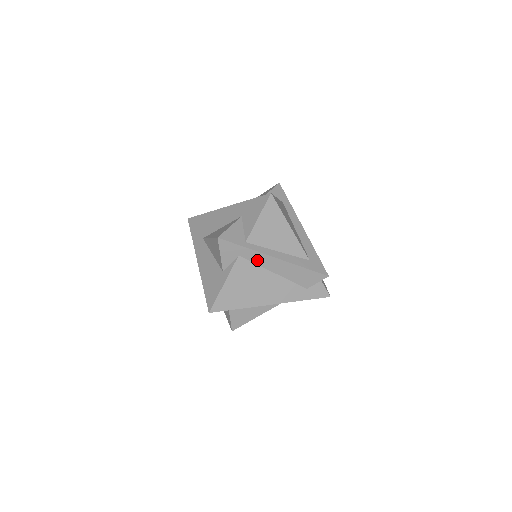
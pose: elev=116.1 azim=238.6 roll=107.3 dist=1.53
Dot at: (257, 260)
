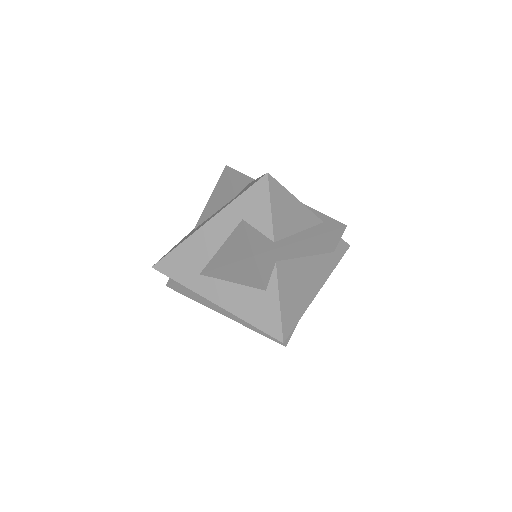
Dot at: (292, 254)
